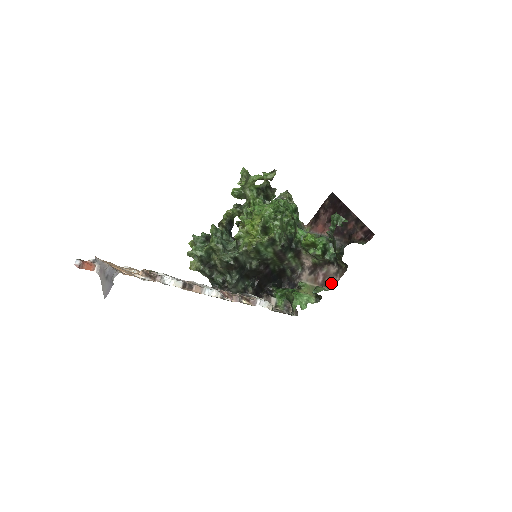
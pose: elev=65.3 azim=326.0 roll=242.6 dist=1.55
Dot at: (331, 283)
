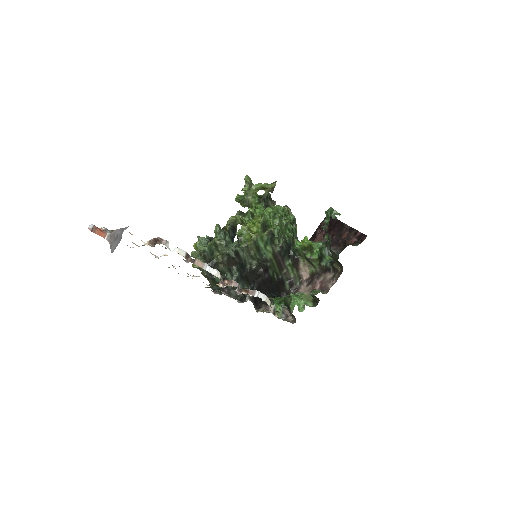
Dot at: (328, 287)
